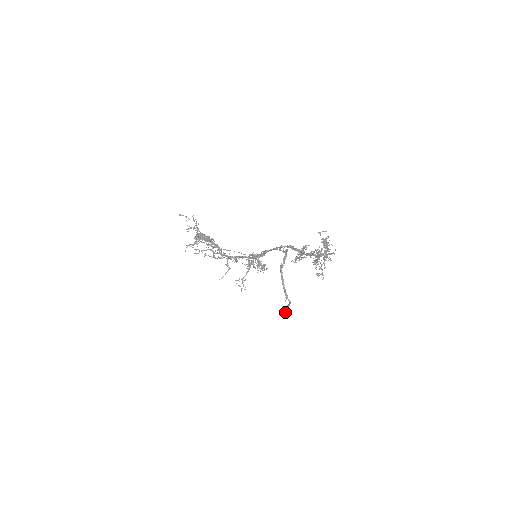
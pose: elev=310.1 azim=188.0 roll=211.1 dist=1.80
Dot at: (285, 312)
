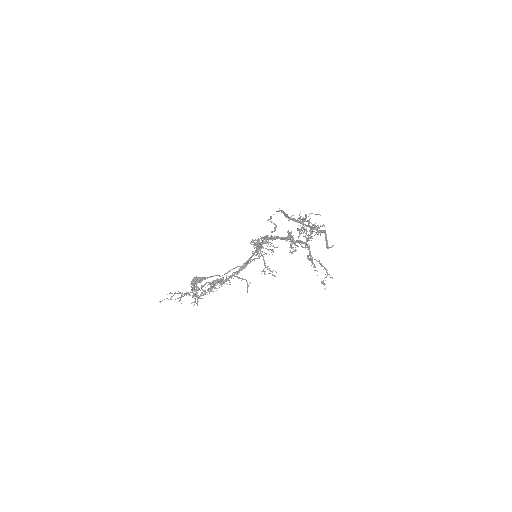
Dot at: (328, 248)
